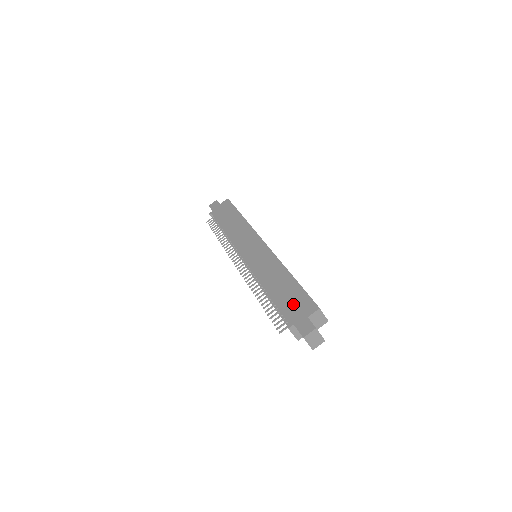
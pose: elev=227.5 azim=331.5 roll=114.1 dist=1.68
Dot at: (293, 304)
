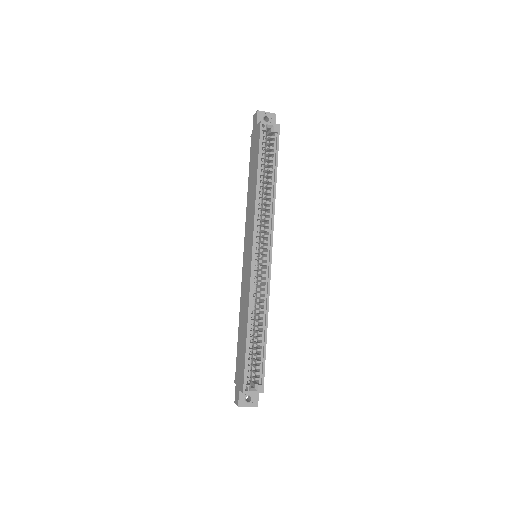
Dot at: (239, 365)
